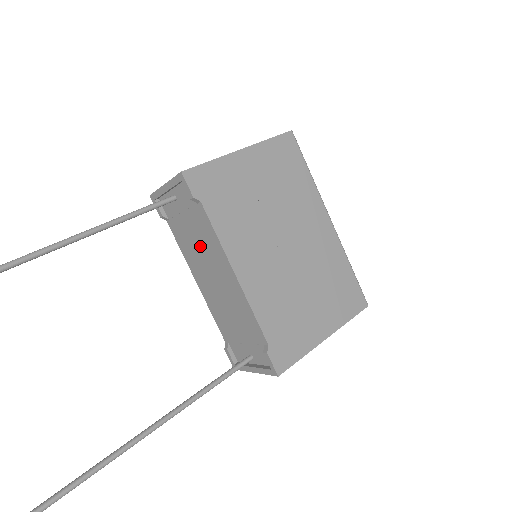
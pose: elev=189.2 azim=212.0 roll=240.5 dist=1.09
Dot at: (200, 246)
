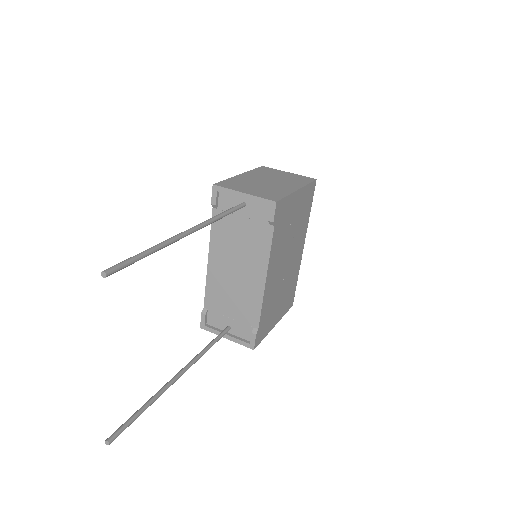
Dot at: (242, 245)
